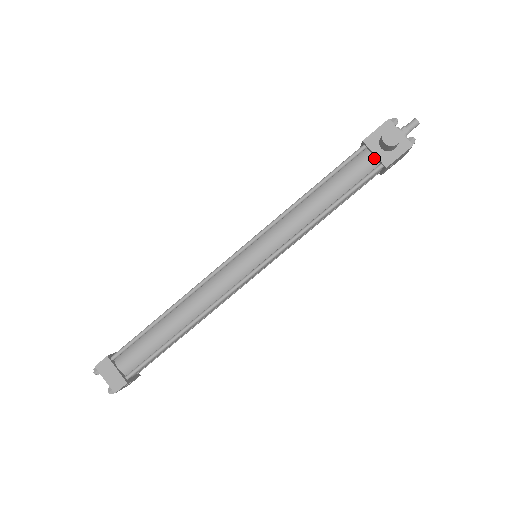
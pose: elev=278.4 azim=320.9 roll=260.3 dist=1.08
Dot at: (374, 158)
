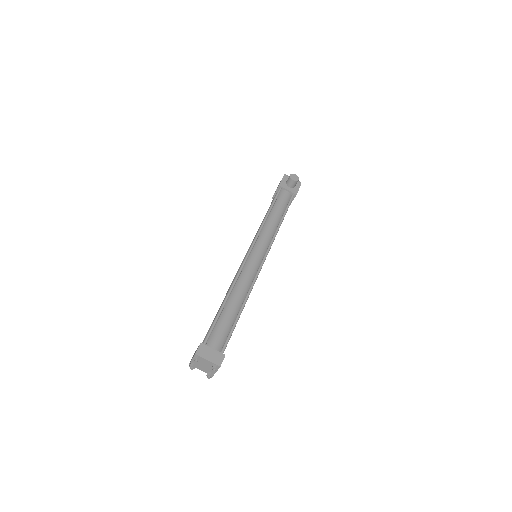
Dot at: (288, 192)
